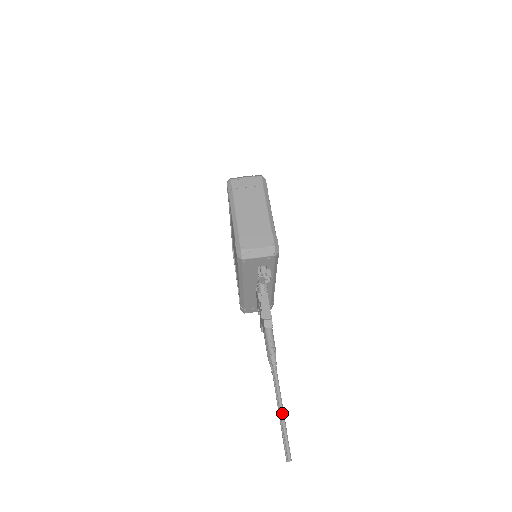
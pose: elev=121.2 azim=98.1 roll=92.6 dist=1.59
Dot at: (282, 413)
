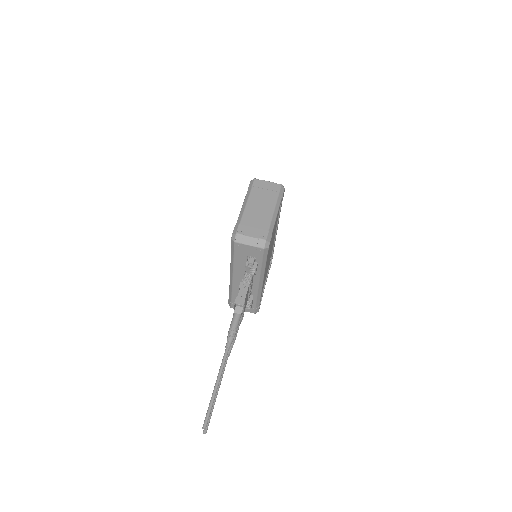
Dot at: (216, 386)
